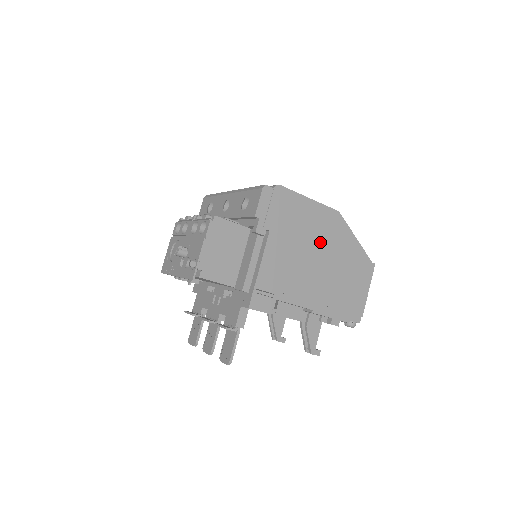
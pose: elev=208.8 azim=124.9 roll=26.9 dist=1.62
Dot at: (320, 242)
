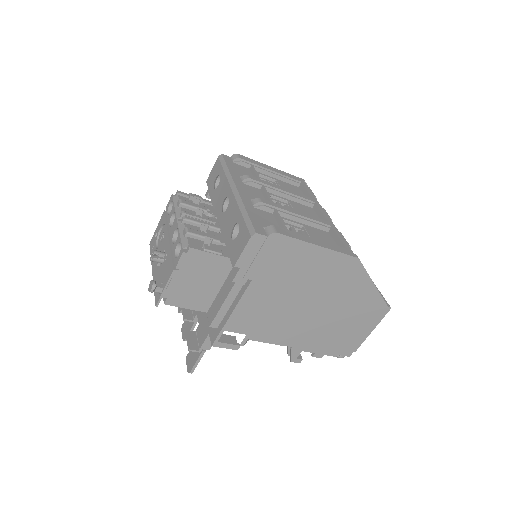
Dot at: (320, 289)
